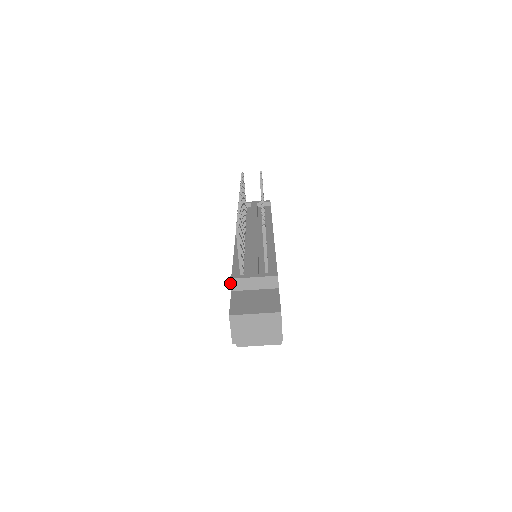
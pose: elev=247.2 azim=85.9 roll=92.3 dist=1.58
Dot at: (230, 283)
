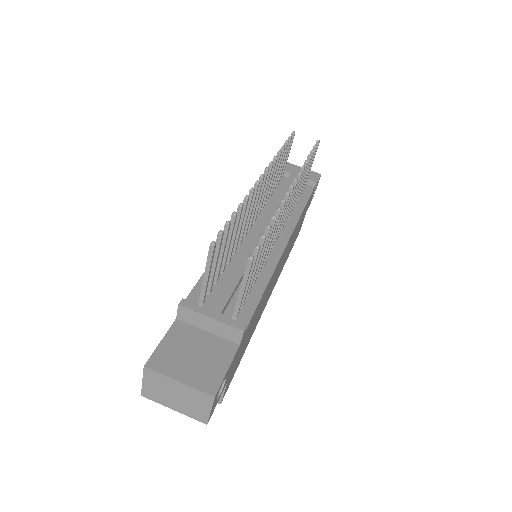
Dot at: (177, 309)
